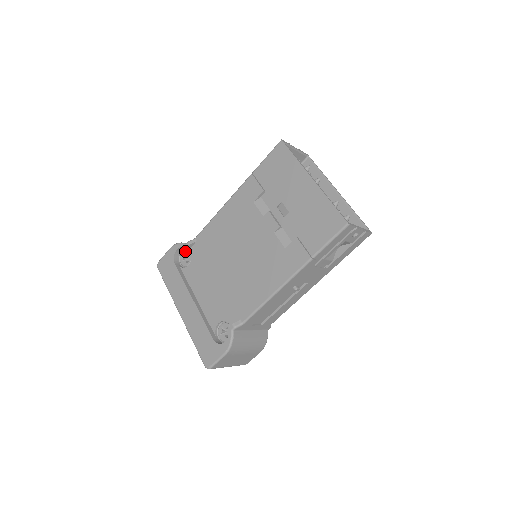
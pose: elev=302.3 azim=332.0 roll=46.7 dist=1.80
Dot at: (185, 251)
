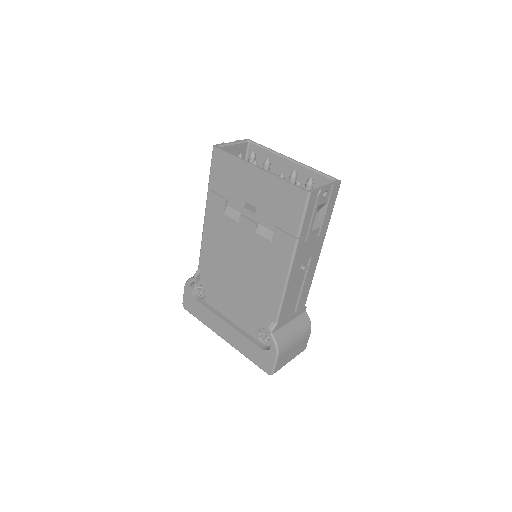
Dot at: (197, 283)
